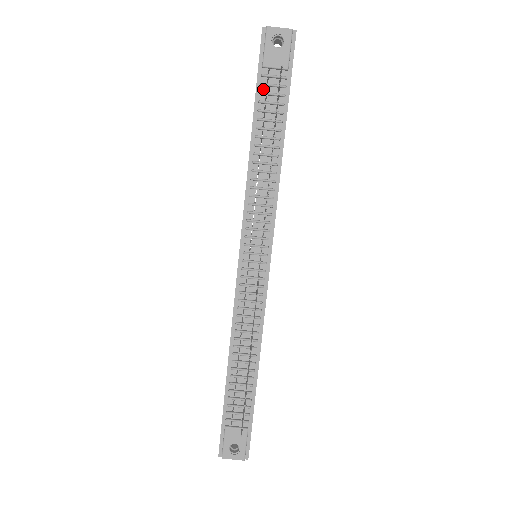
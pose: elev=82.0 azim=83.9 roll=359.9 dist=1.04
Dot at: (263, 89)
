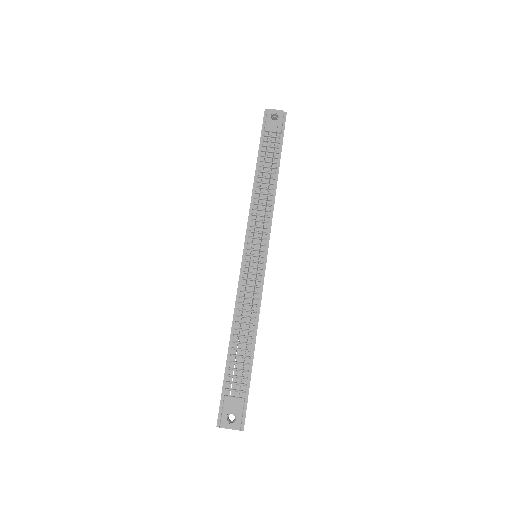
Dot at: (264, 143)
